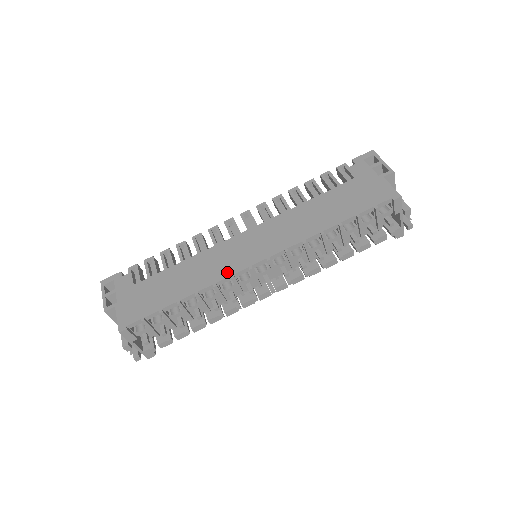
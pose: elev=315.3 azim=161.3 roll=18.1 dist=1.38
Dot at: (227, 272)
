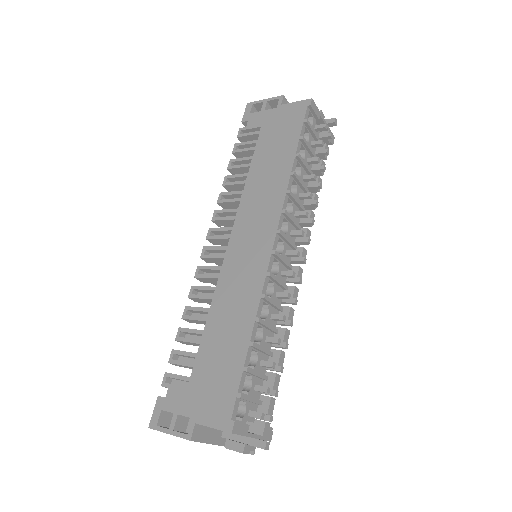
Dot at: (259, 277)
